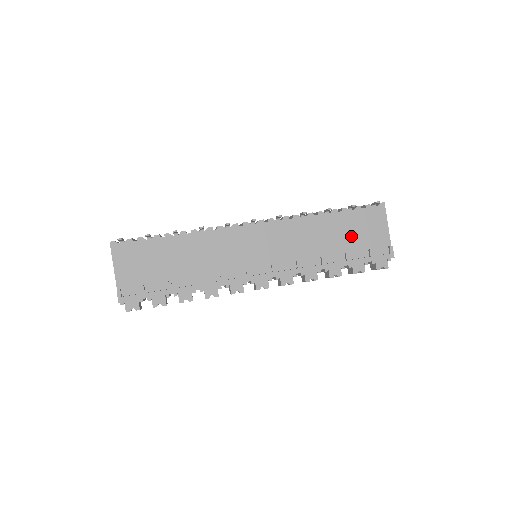
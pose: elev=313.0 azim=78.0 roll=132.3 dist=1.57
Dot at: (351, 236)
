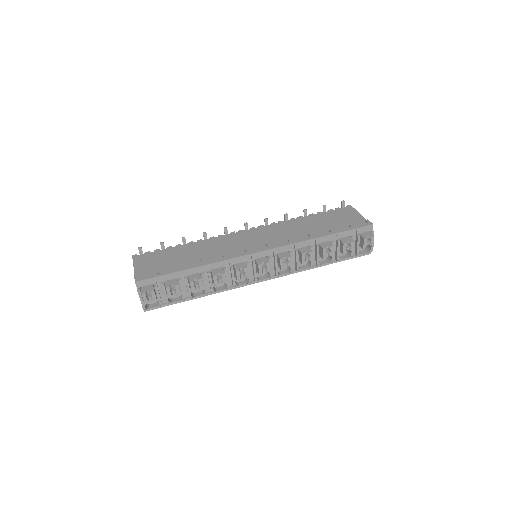
Dot at: (330, 223)
